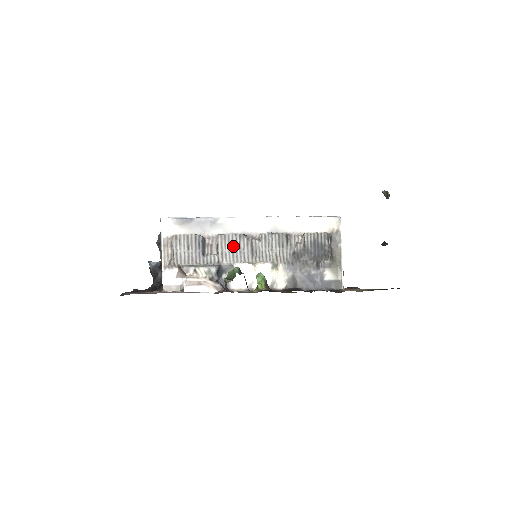
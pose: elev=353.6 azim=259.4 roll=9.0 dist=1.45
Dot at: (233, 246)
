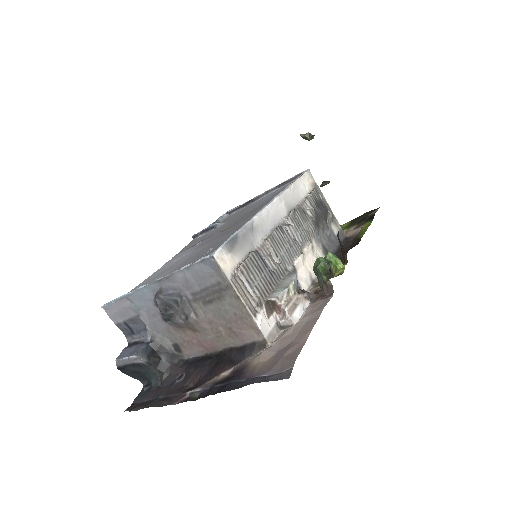
Dot at: (283, 244)
